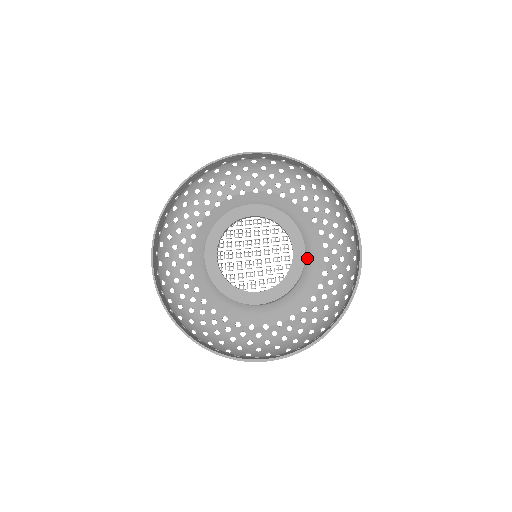
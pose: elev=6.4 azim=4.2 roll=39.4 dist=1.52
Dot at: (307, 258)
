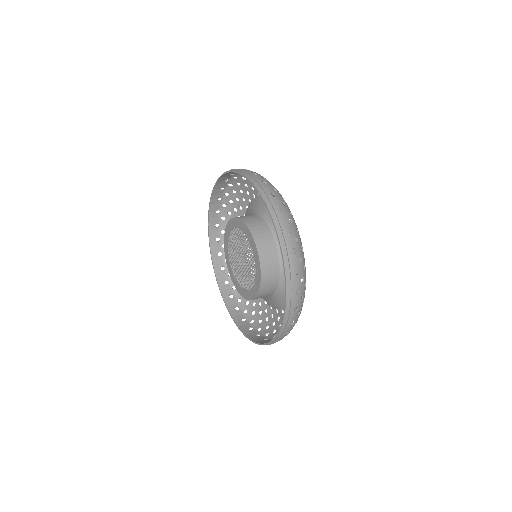
Dot at: occluded
